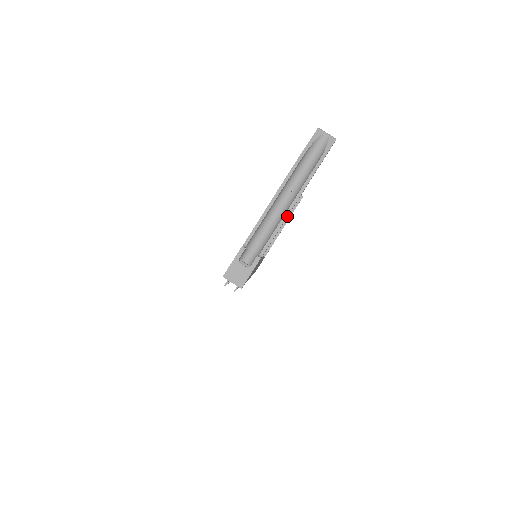
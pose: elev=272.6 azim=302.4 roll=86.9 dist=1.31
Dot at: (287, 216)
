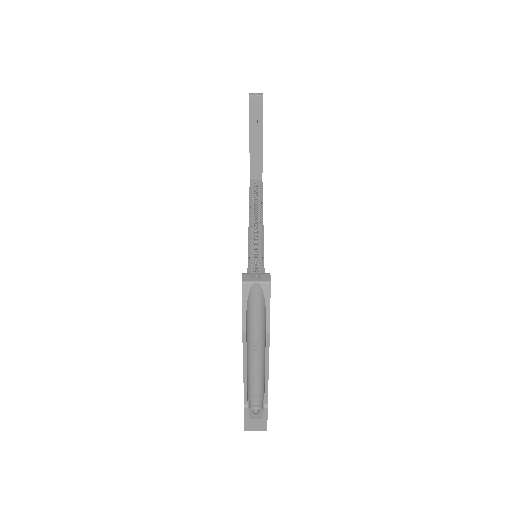
Dot at: occluded
